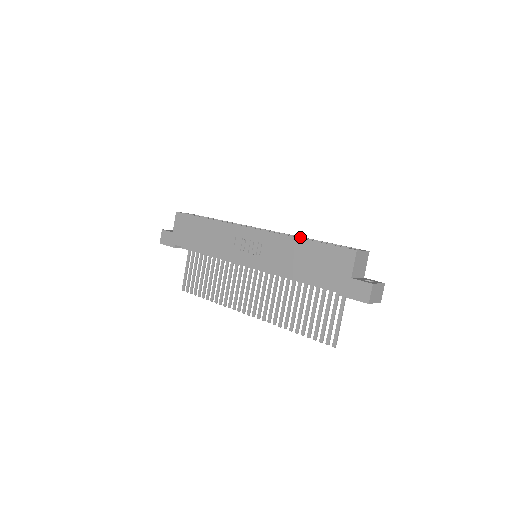
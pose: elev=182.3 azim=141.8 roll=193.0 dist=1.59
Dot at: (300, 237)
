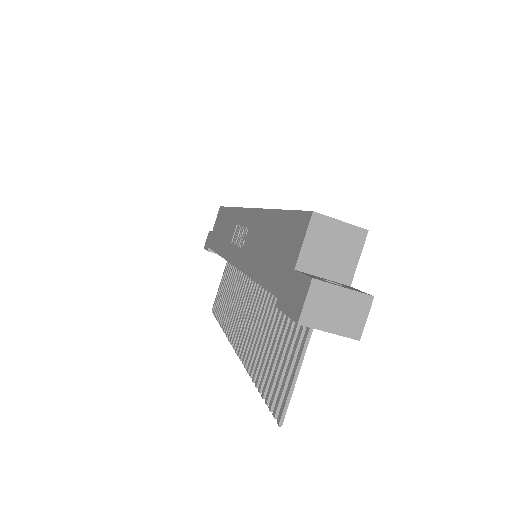
Dot at: occluded
